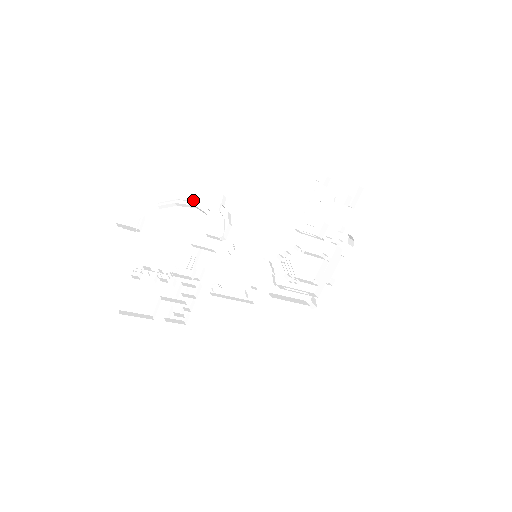
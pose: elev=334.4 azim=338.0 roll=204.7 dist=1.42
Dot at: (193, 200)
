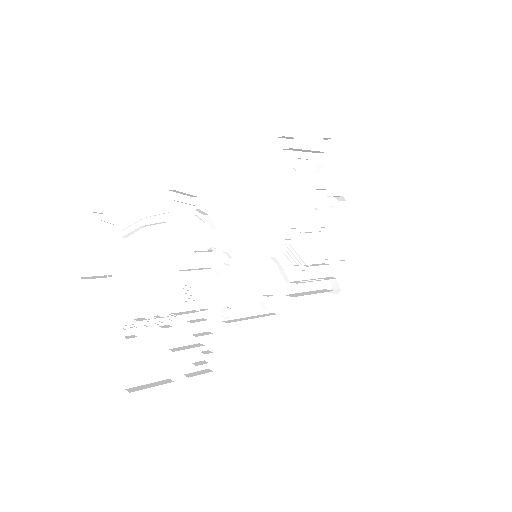
Dot at: (160, 215)
